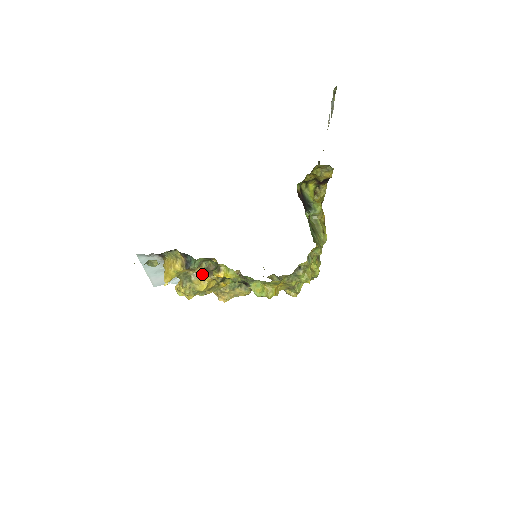
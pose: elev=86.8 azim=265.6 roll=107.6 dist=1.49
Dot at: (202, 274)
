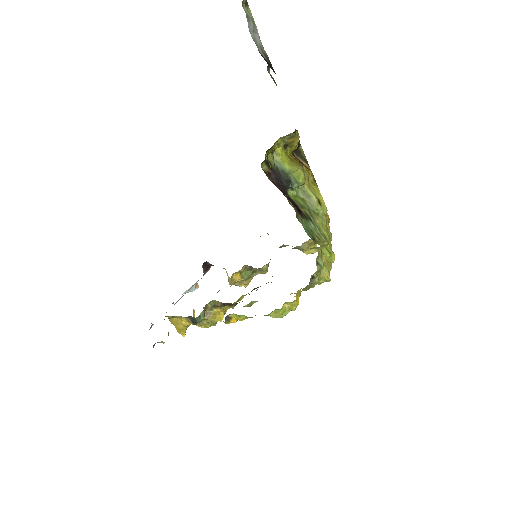
Dot at: (212, 311)
